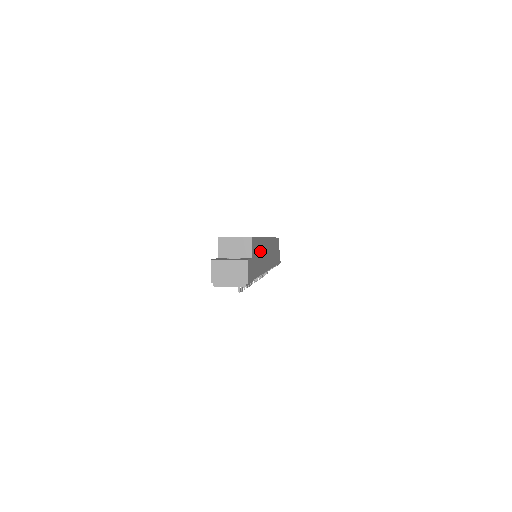
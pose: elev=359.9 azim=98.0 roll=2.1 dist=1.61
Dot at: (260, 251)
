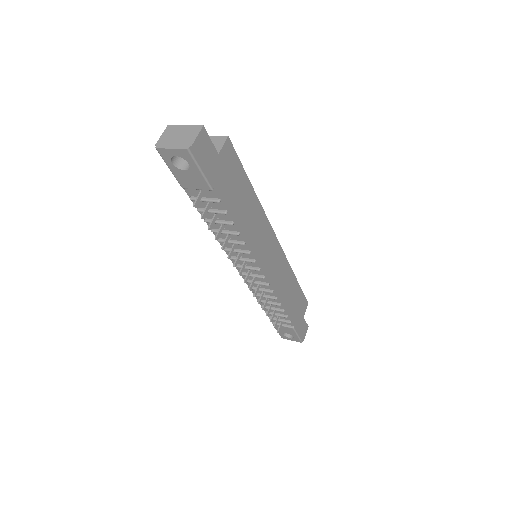
Dot at: (246, 199)
